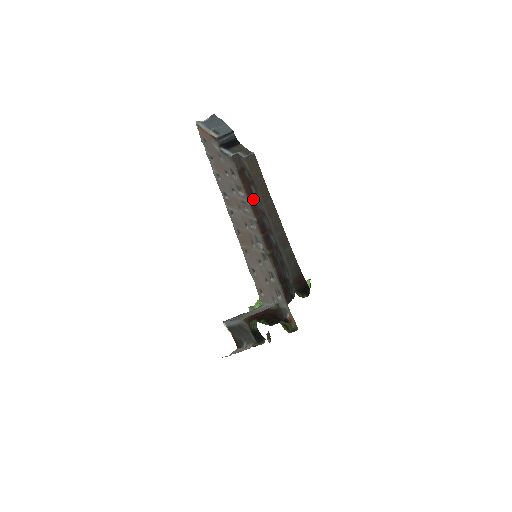
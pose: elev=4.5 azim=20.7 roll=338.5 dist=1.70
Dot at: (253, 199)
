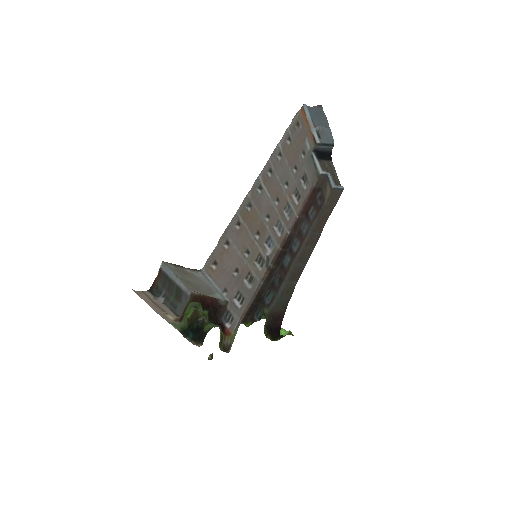
Dot at: (303, 216)
